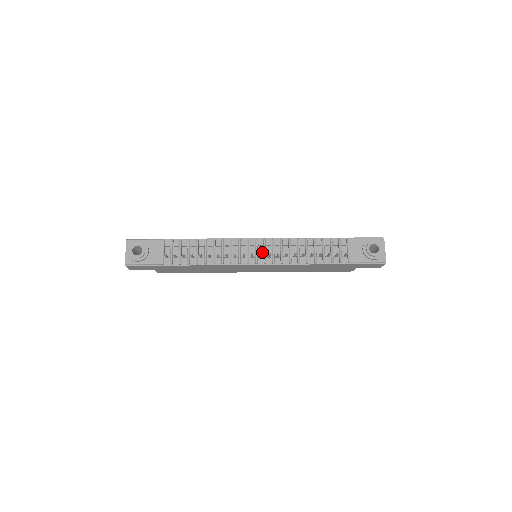
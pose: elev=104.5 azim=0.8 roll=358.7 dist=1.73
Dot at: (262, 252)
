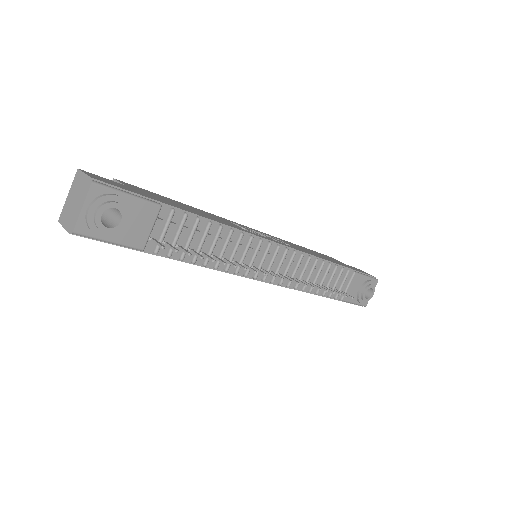
Dot at: (275, 265)
